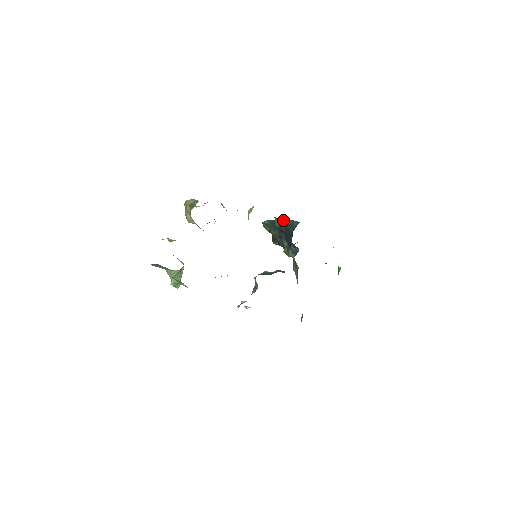
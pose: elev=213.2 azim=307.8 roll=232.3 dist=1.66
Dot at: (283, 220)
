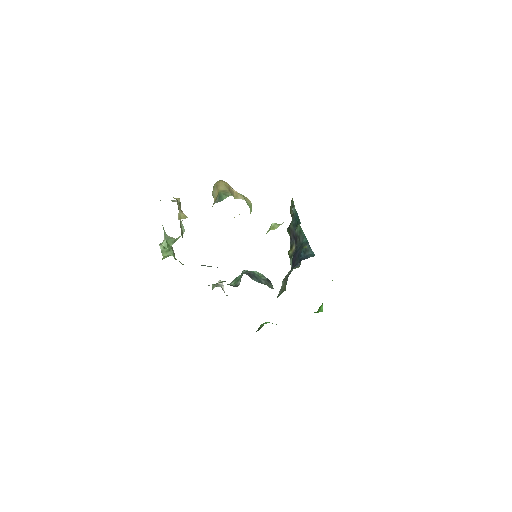
Dot at: (304, 235)
